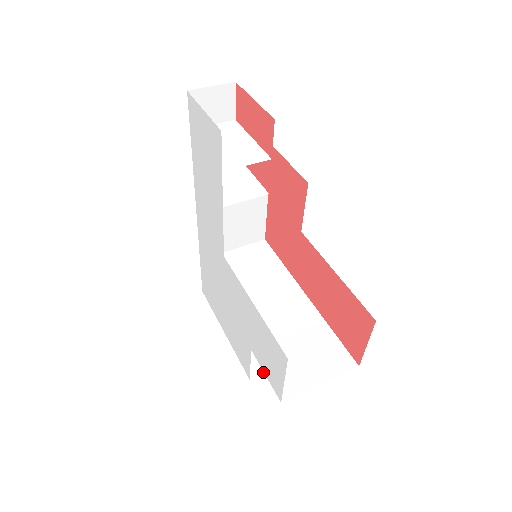
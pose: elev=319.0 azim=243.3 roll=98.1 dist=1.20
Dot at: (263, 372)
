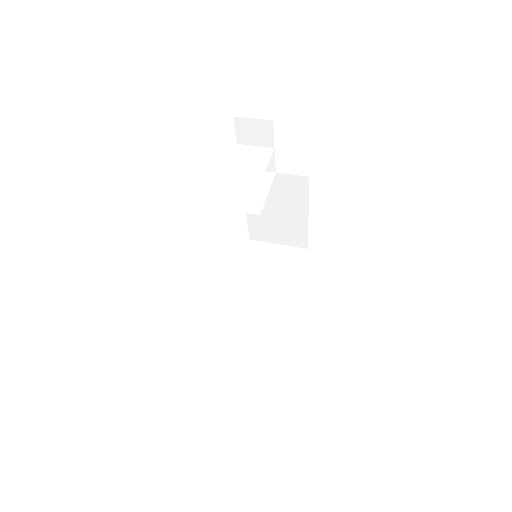
Dot at: occluded
